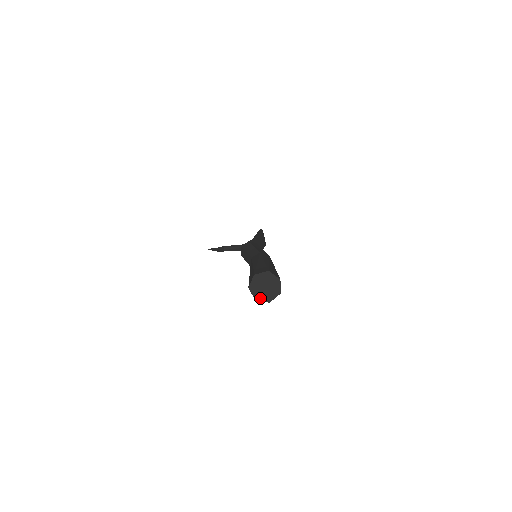
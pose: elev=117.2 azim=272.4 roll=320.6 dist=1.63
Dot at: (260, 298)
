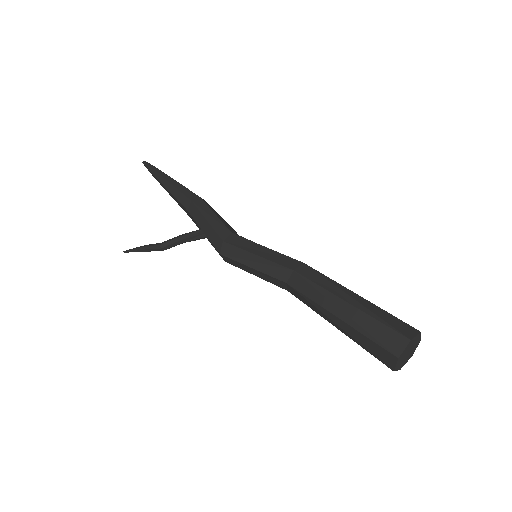
Dot at: (404, 364)
